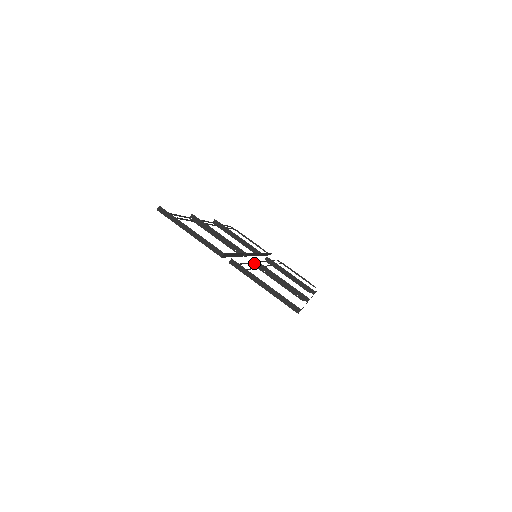
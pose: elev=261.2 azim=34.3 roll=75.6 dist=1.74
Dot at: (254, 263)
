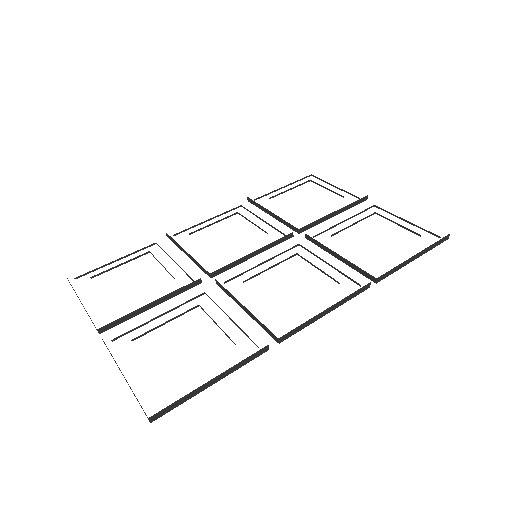
Dot at: (219, 286)
